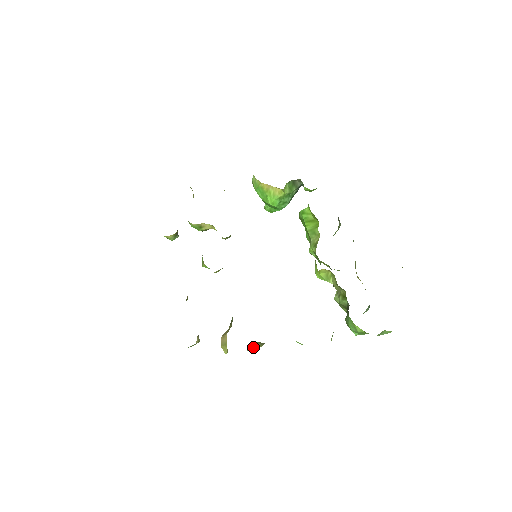
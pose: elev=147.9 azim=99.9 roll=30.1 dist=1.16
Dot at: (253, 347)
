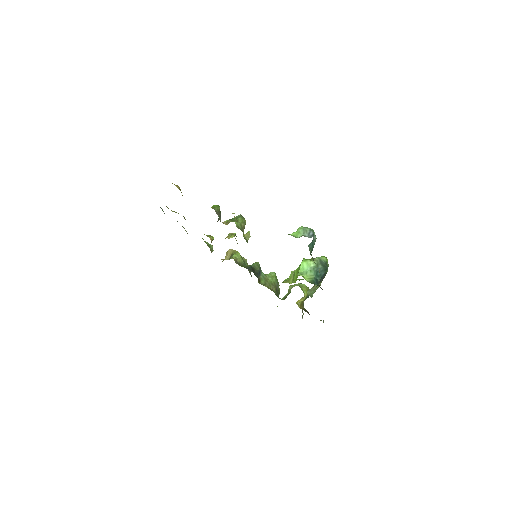
Dot at: occluded
